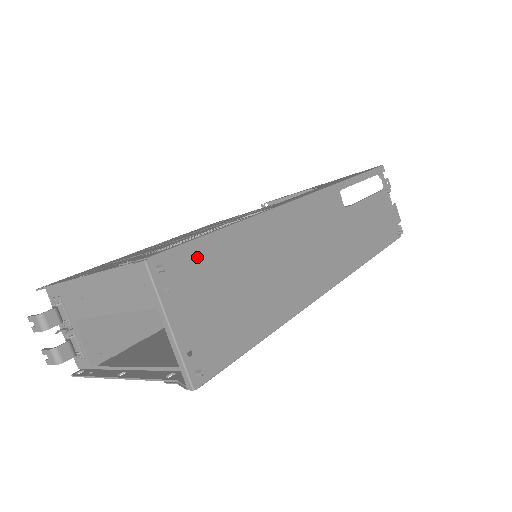
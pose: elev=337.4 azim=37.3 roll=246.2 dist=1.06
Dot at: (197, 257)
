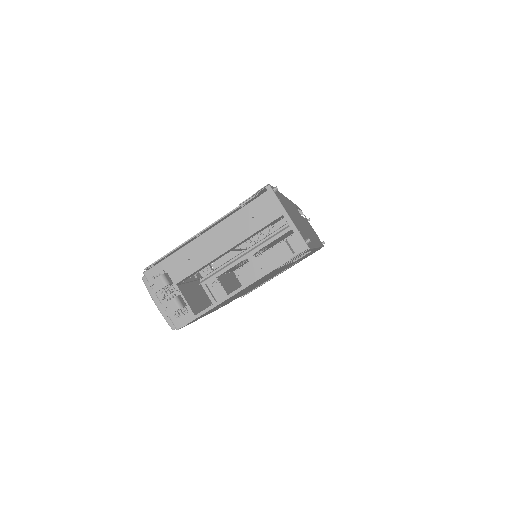
Dot at: (279, 195)
